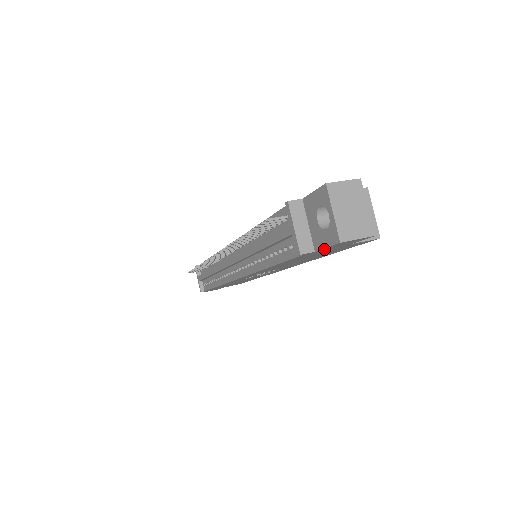
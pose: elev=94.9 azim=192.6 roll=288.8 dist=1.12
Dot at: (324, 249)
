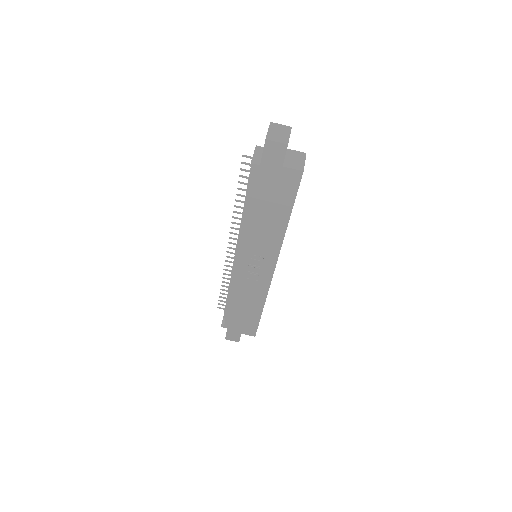
Dot at: (265, 162)
